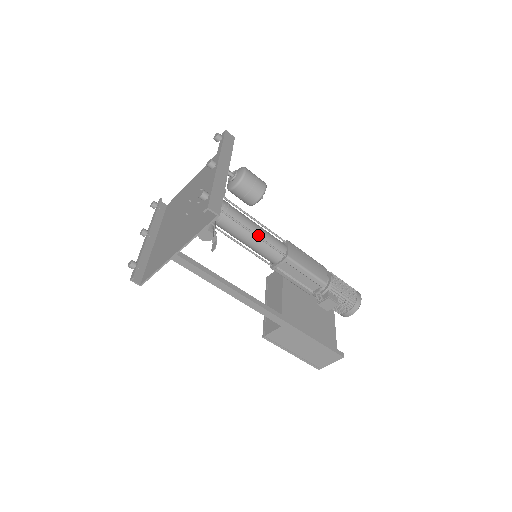
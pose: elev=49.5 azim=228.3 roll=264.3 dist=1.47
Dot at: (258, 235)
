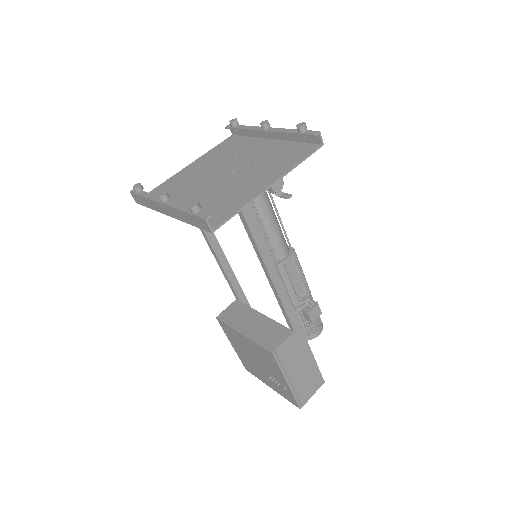
Dot at: (277, 220)
